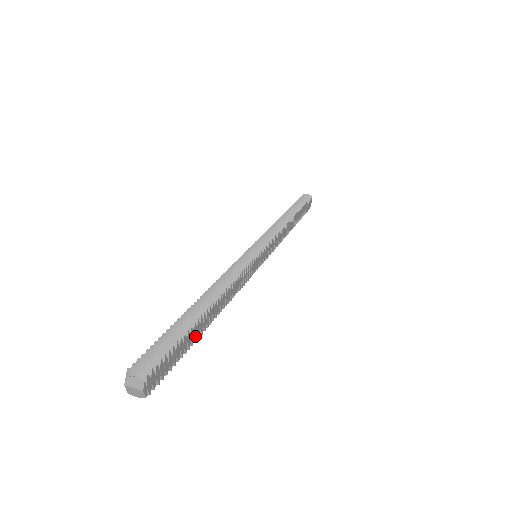
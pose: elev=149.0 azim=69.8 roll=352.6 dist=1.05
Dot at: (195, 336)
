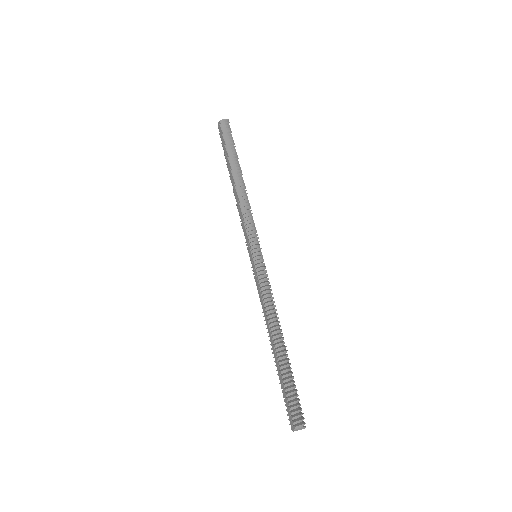
Dot at: occluded
